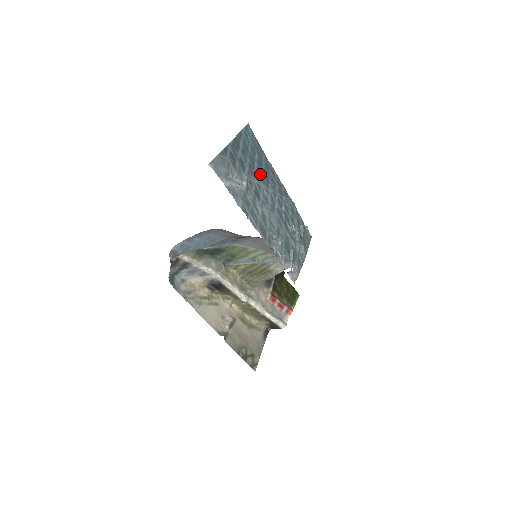
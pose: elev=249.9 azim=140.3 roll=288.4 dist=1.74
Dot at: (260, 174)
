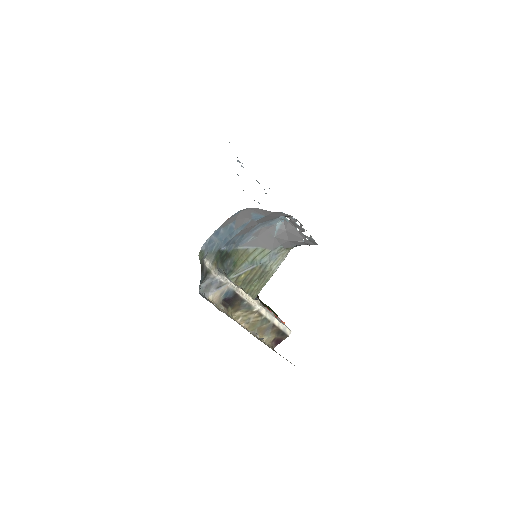
Dot at: occluded
